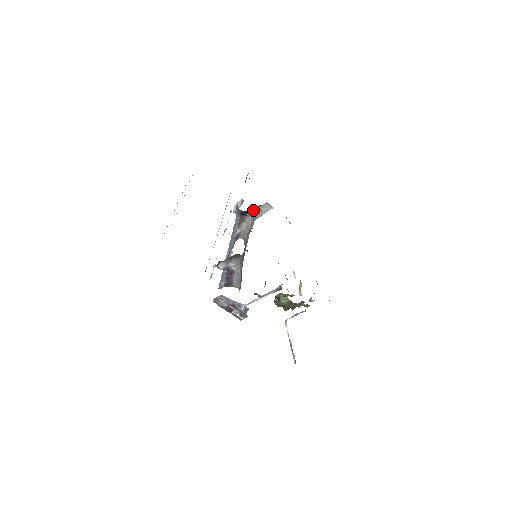
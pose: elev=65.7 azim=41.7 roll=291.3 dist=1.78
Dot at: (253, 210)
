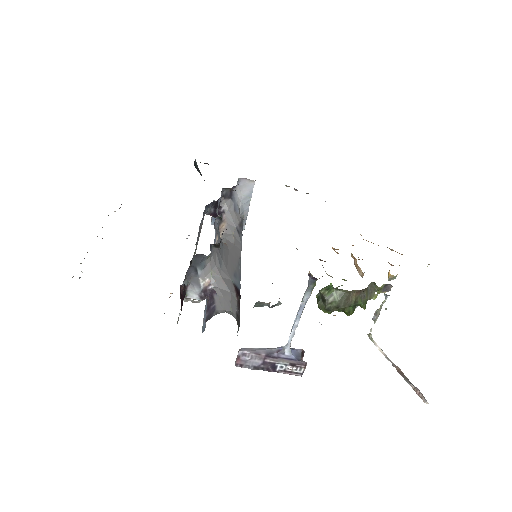
Dot at: (226, 199)
